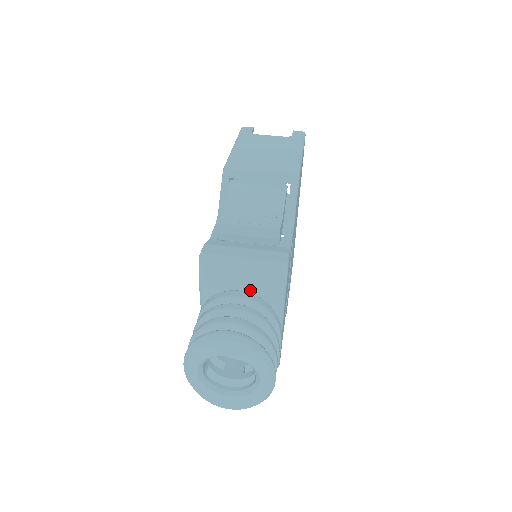
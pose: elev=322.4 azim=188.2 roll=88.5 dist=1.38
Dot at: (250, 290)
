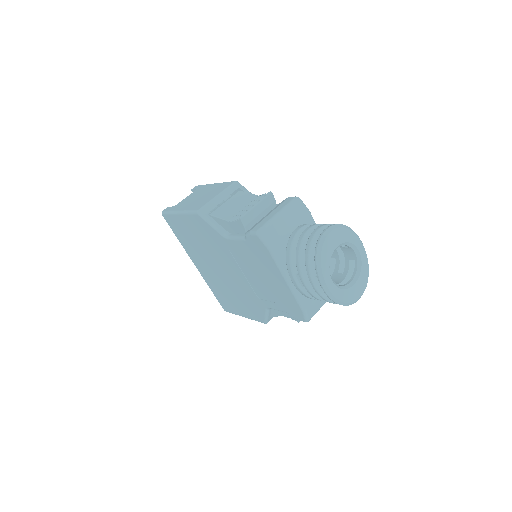
Dot at: occluded
